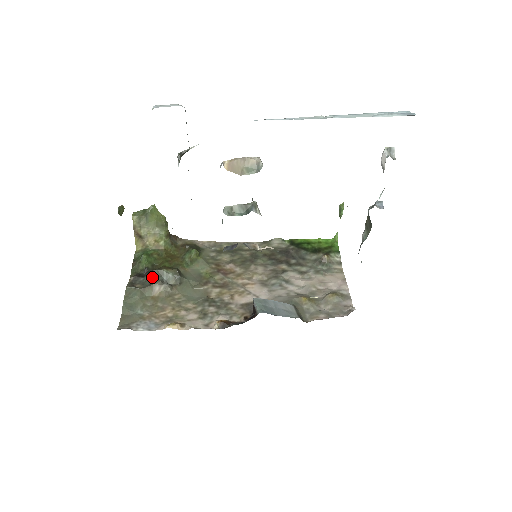
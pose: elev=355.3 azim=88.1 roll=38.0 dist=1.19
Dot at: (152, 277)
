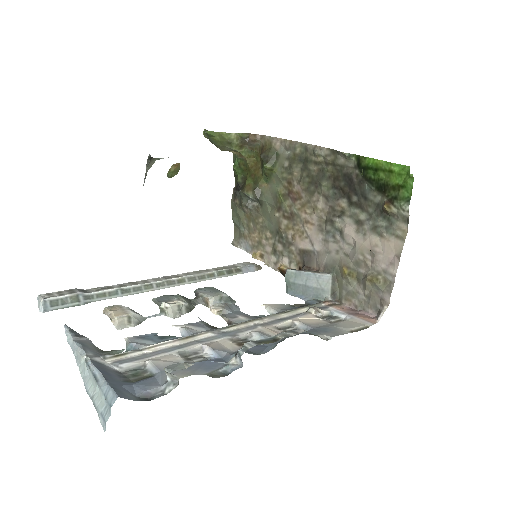
Dot at: (241, 197)
